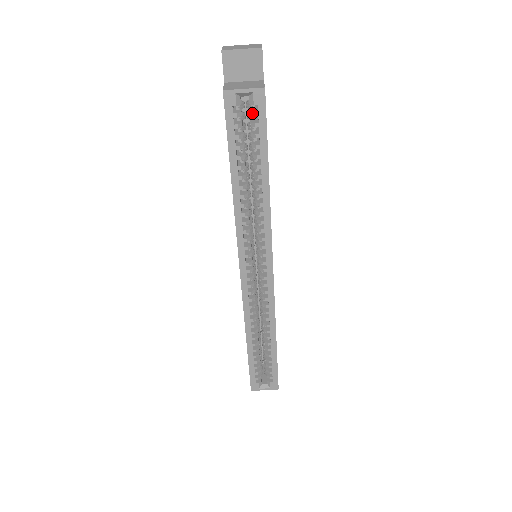
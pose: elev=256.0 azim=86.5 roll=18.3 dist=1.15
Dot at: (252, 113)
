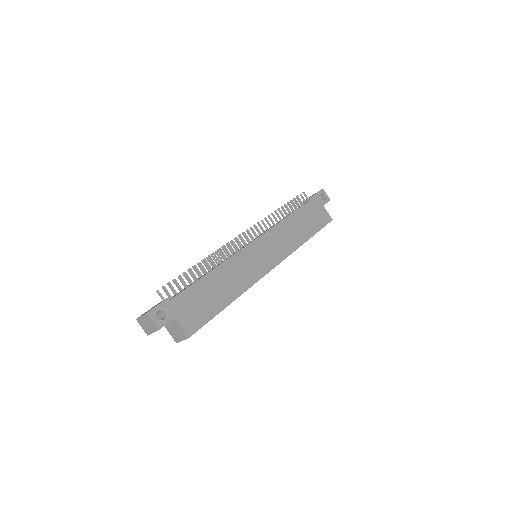
Dot at: occluded
